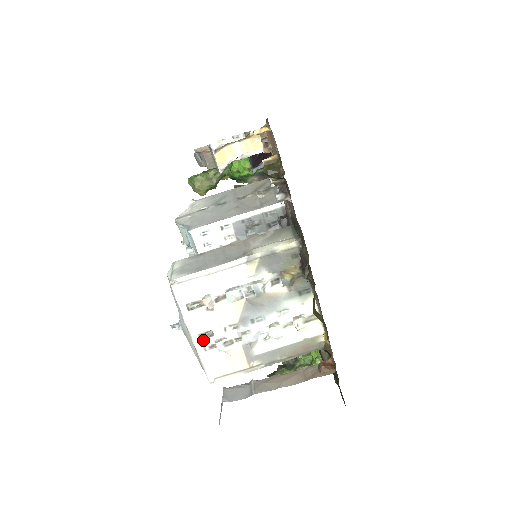
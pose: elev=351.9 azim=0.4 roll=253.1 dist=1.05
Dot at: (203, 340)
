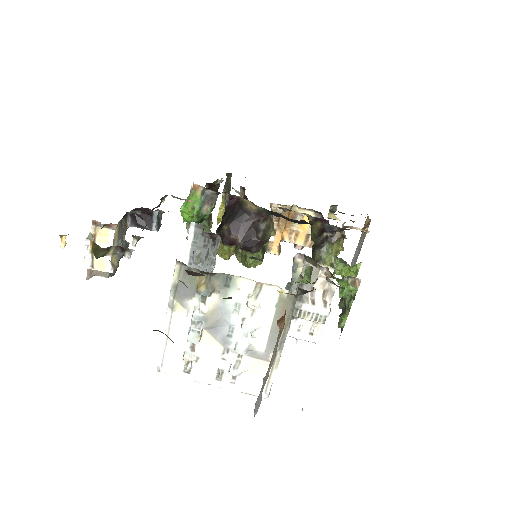
Dot at: (223, 379)
